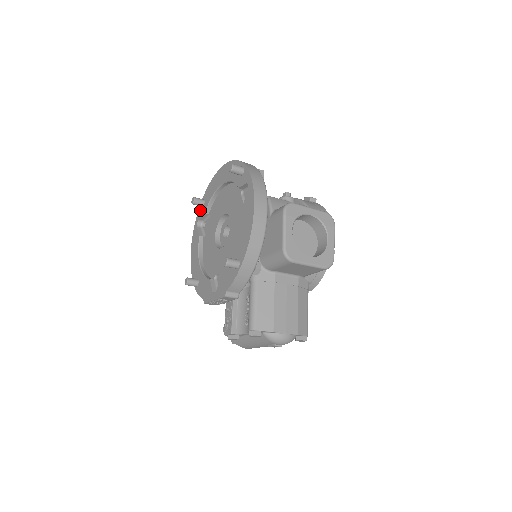
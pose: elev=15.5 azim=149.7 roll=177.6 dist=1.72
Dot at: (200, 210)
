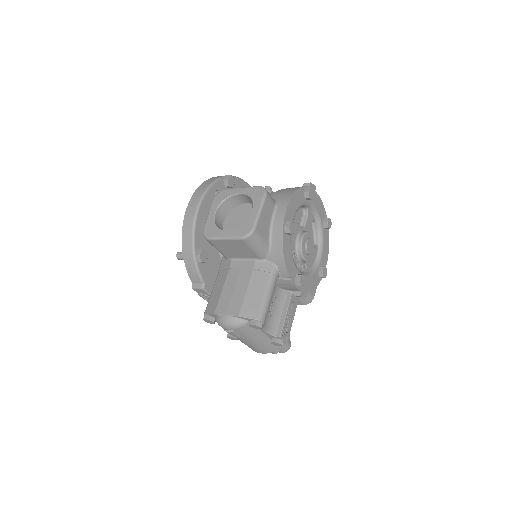
Dot at: occluded
